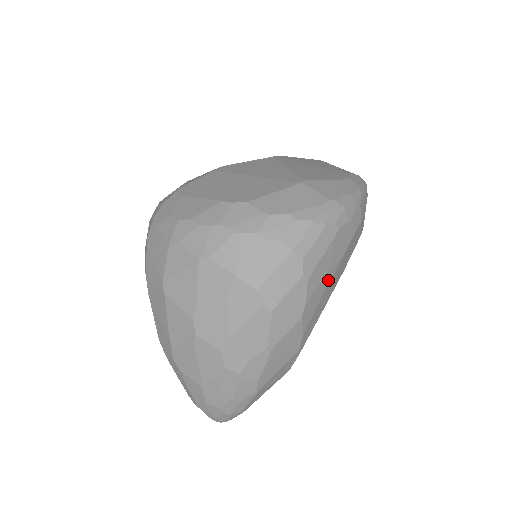
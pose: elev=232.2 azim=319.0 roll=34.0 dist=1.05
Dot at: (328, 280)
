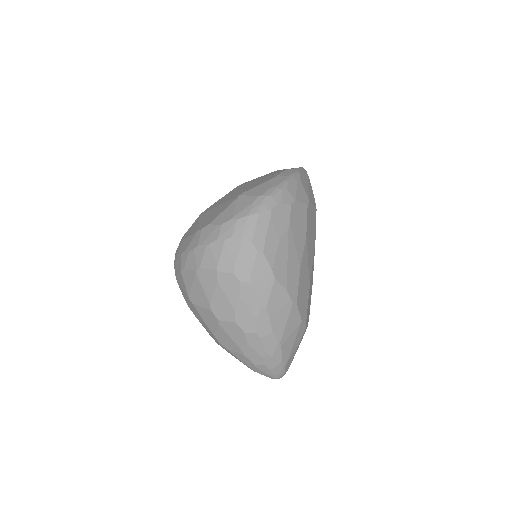
Dot at: (285, 247)
